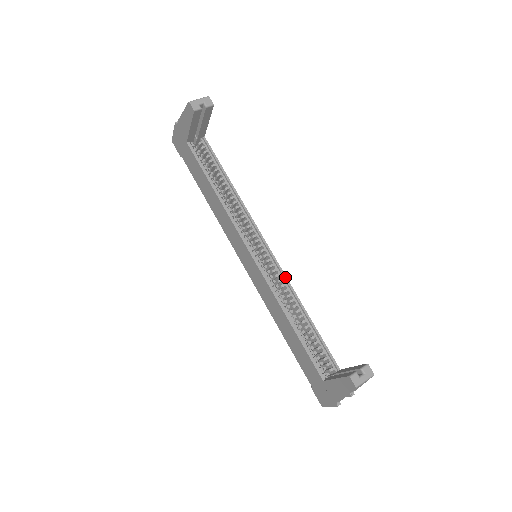
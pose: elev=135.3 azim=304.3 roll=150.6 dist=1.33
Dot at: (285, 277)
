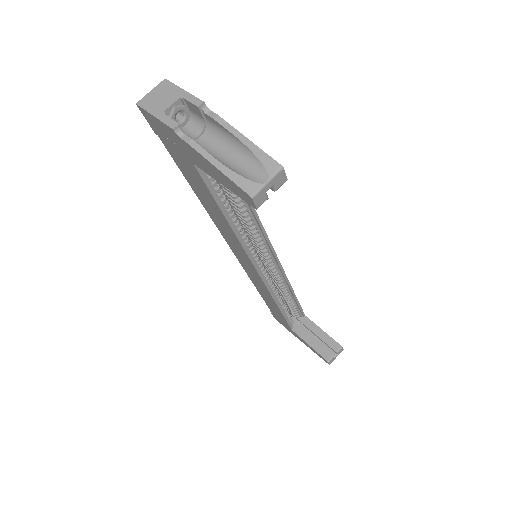
Dot at: (284, 275)
